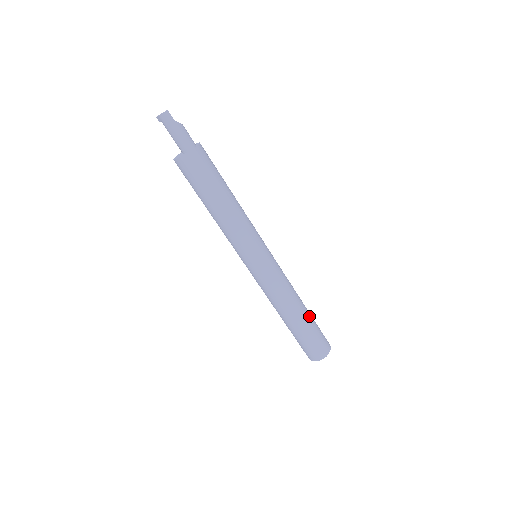
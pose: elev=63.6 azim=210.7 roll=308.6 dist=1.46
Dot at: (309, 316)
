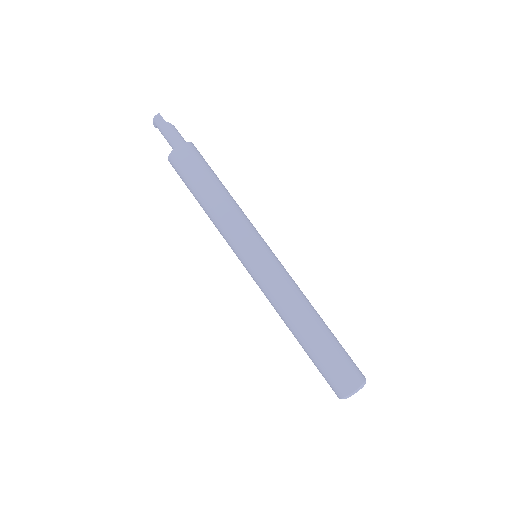
Dot at: (327, 331)
